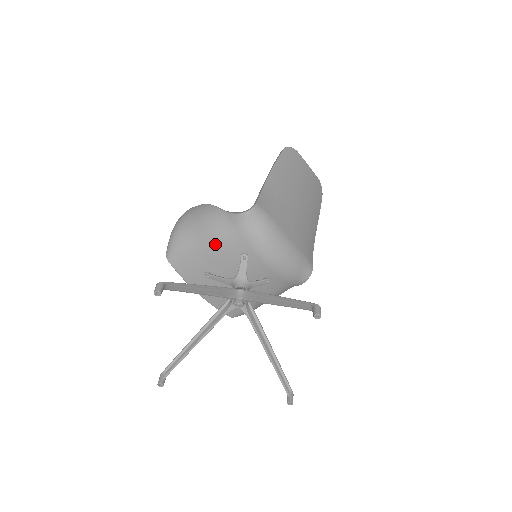
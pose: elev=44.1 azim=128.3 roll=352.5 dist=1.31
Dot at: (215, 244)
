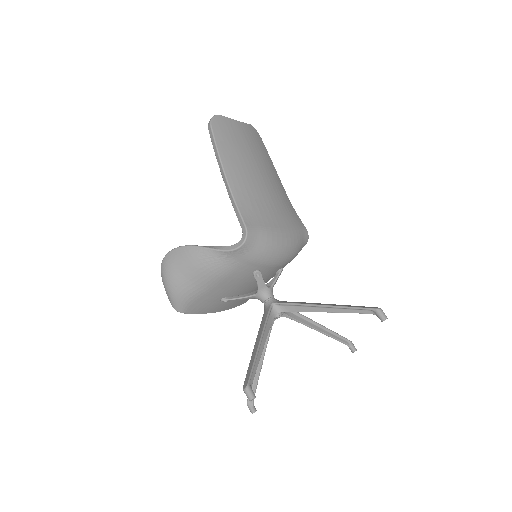
Dot at: (223, 280)
